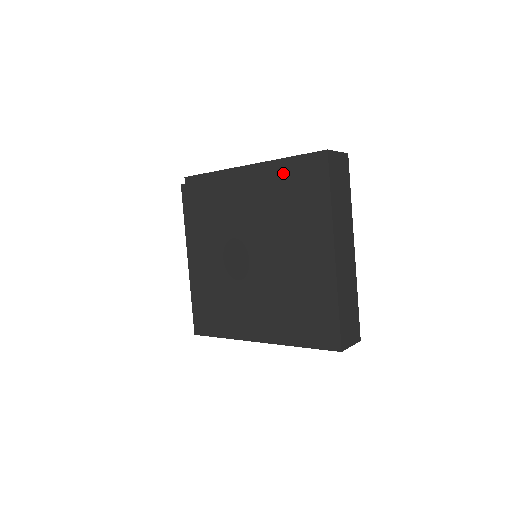
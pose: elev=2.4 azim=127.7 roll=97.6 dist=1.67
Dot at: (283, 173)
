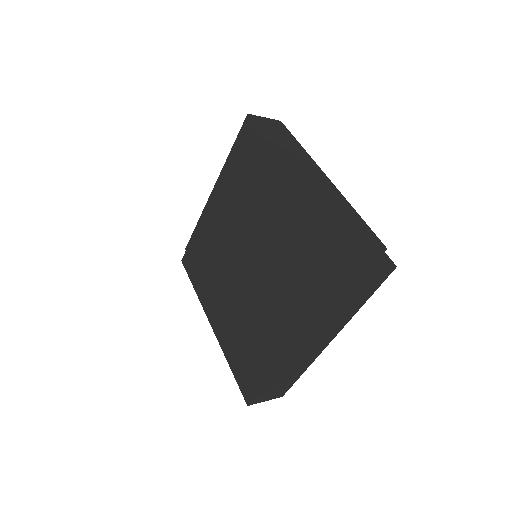
Dot at: (312, 233)
